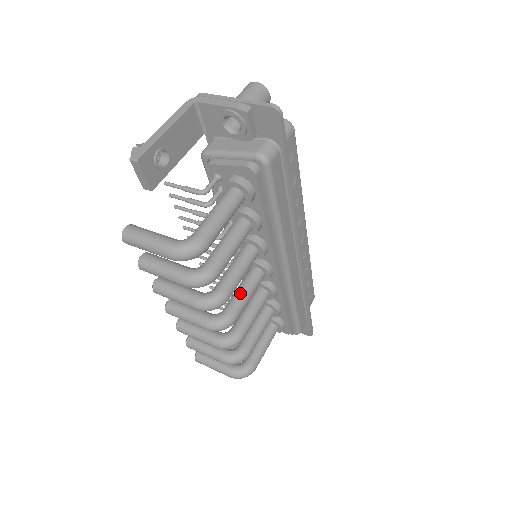
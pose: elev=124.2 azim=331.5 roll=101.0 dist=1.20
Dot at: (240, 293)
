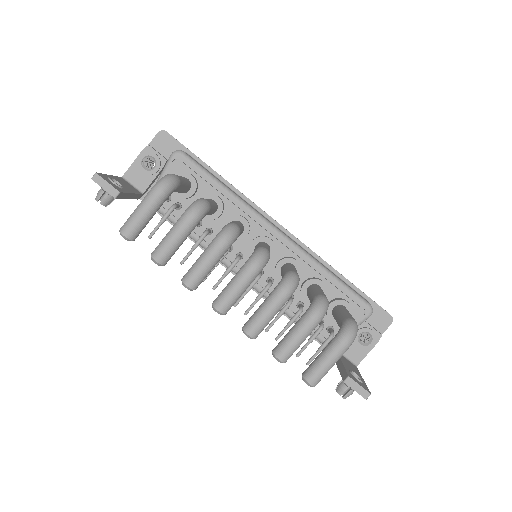
Dot at: occluded
